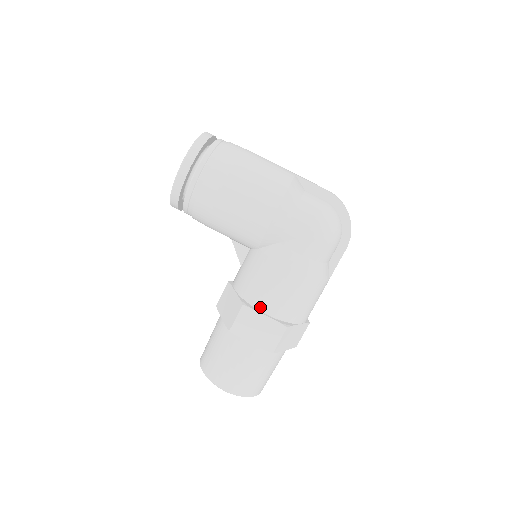
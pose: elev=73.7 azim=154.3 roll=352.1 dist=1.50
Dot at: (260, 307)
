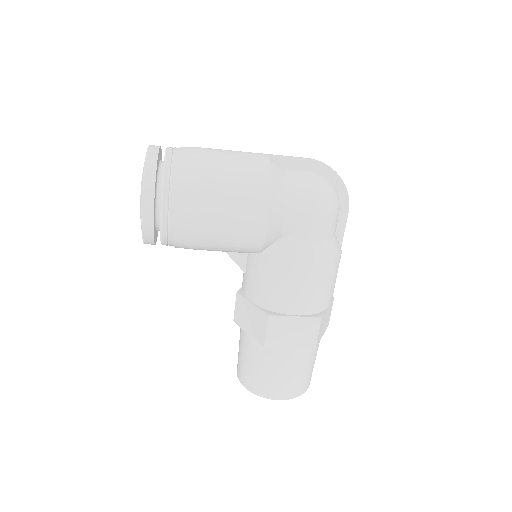
Dot at: (287, 311)
